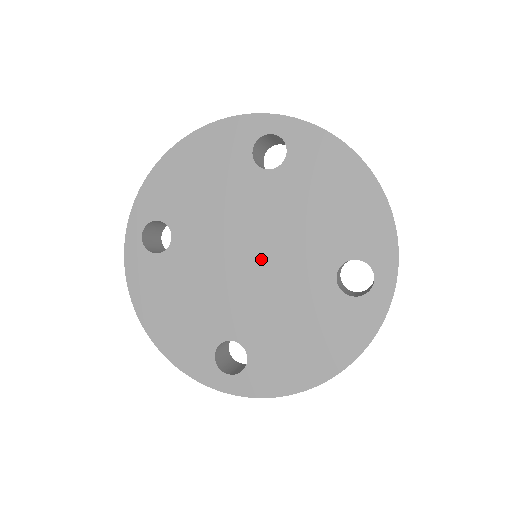
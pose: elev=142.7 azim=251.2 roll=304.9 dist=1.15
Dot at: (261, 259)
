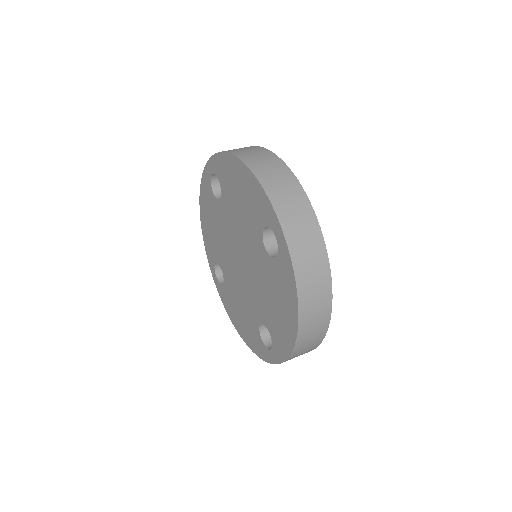
Dot at: (243, 259)
